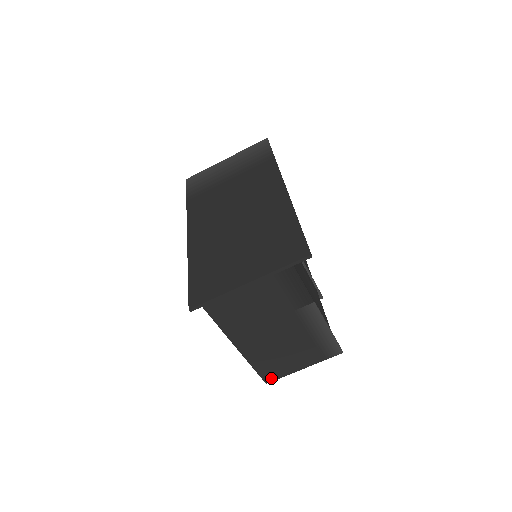
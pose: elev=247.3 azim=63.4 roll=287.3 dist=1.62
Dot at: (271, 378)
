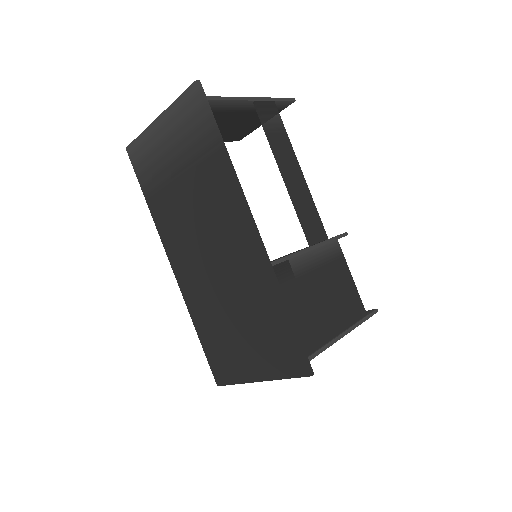
Dot at: occluded
